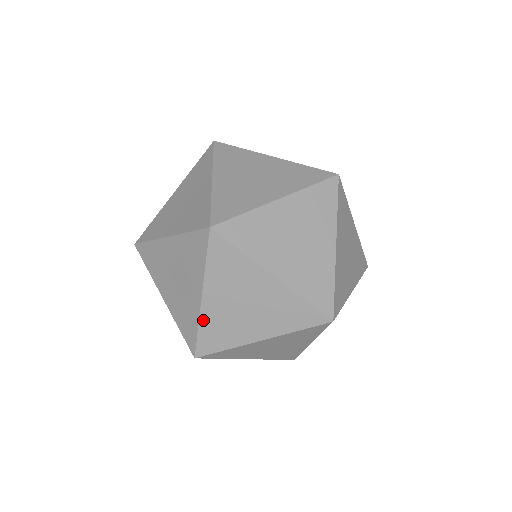
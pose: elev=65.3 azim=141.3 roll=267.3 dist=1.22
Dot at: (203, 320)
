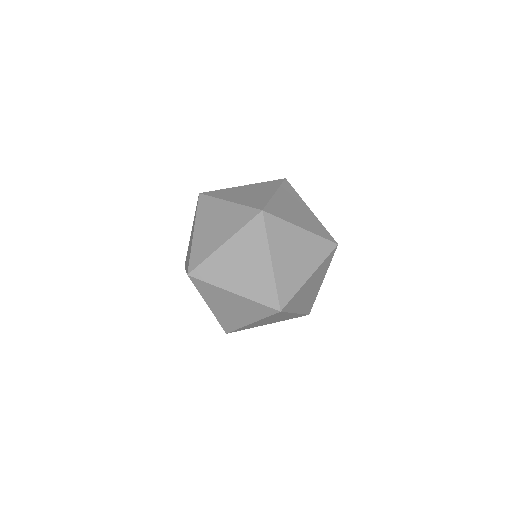
Dot at: (217, 316)
